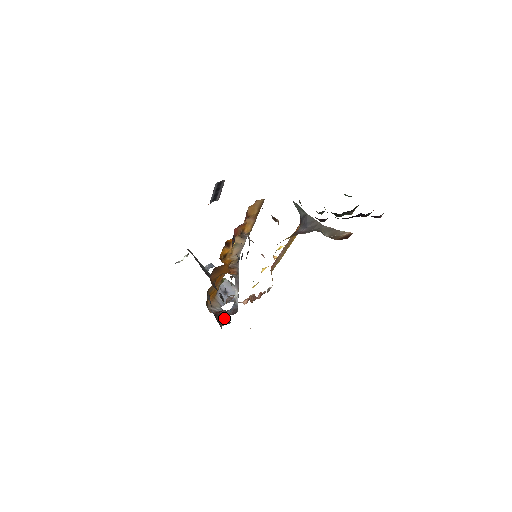
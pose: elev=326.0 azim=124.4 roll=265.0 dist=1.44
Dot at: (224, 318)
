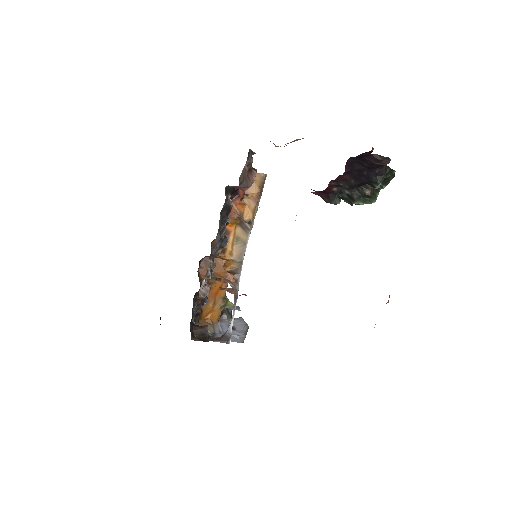
Dot at: (204, 334)
